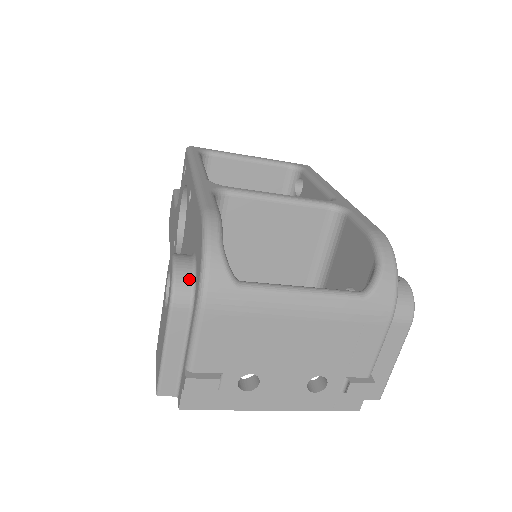
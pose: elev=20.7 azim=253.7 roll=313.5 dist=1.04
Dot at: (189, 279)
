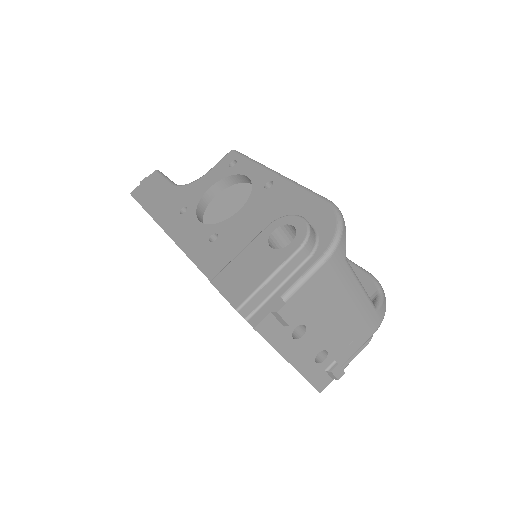
Dot at: (315, 237)
